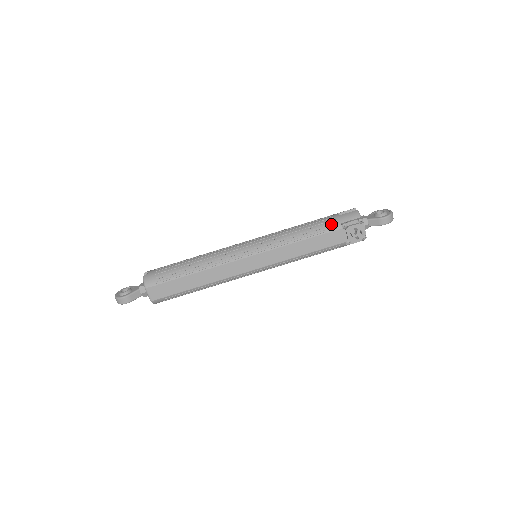
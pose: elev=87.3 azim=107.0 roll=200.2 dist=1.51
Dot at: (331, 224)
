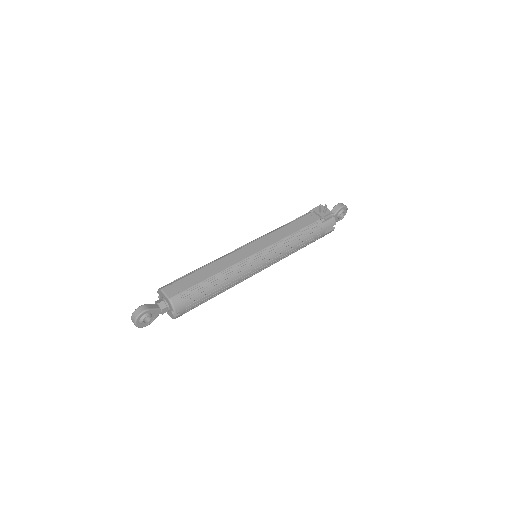
Dot at: occluded
